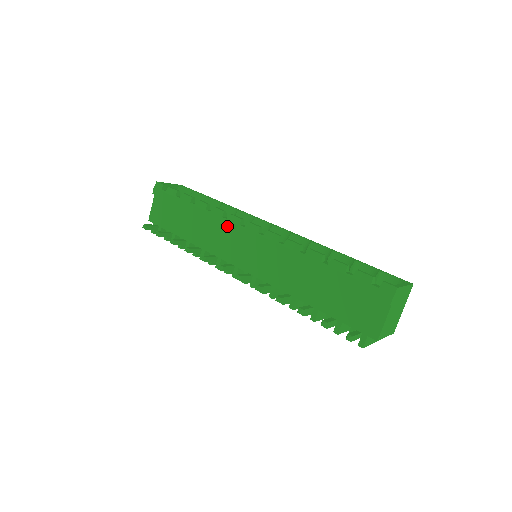
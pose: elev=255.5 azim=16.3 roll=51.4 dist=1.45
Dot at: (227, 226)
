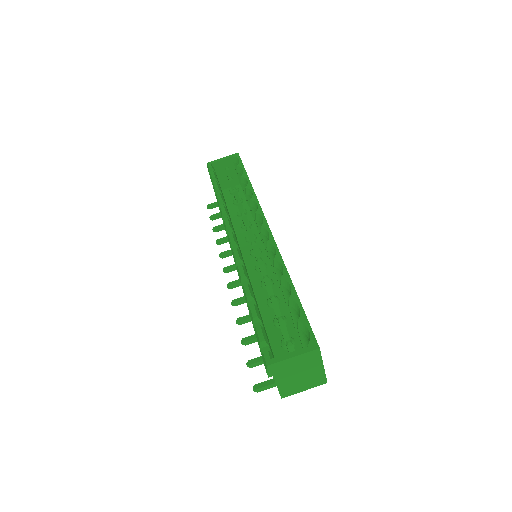
Dot at: occluded
